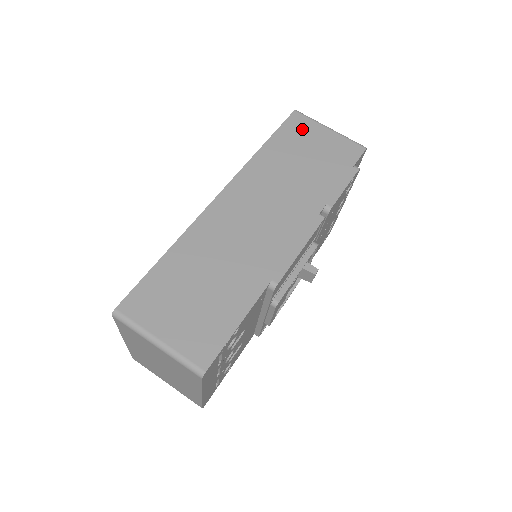
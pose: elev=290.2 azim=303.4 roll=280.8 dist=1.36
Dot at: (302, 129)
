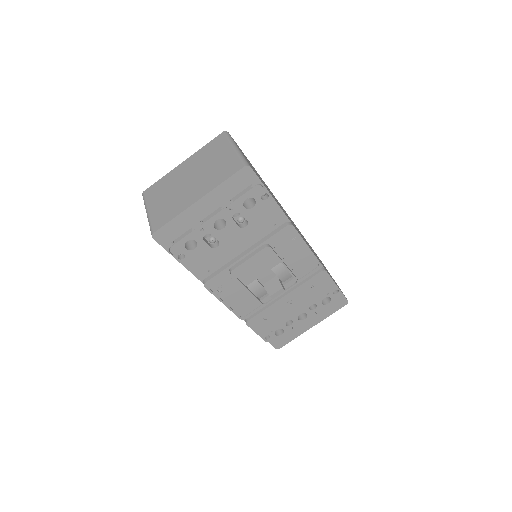
Dot at: occluded
